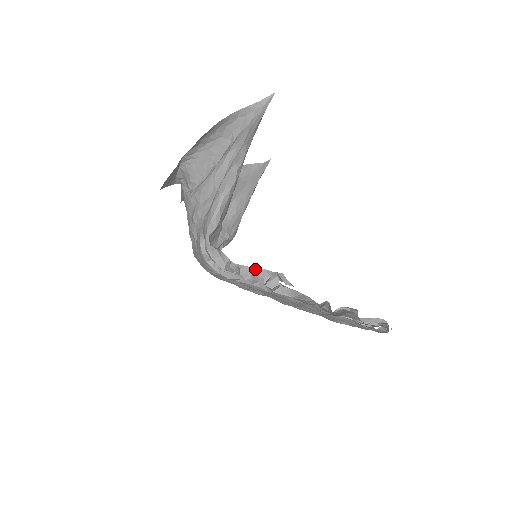
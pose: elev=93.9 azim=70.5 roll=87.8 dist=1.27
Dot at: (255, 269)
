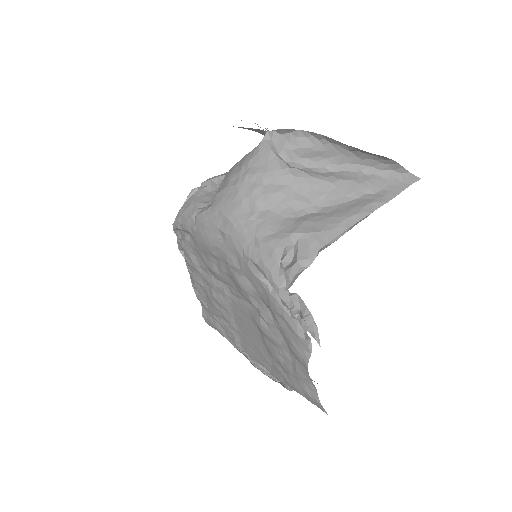
Dot at: (306, 308)
